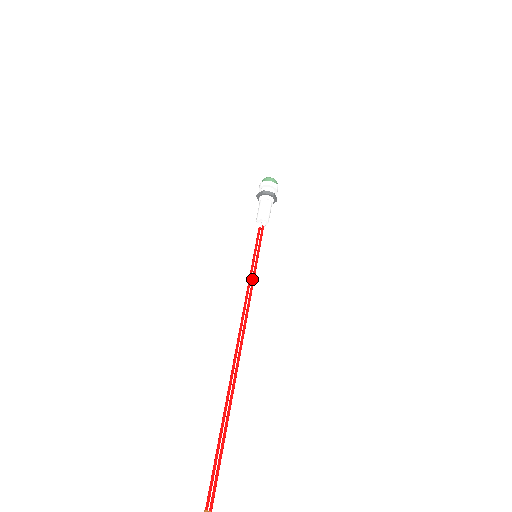
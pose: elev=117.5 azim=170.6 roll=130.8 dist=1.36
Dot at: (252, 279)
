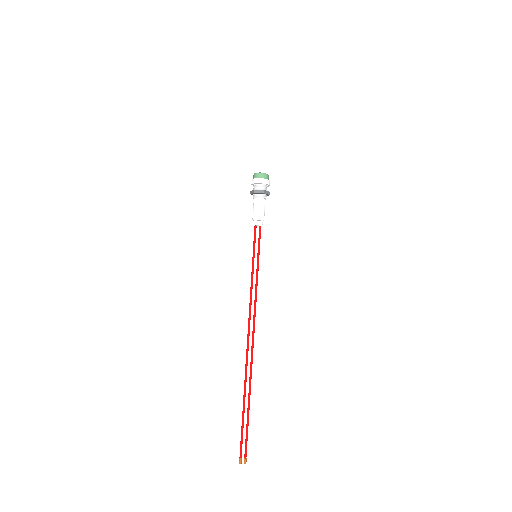
Dot at: (257, 280)
